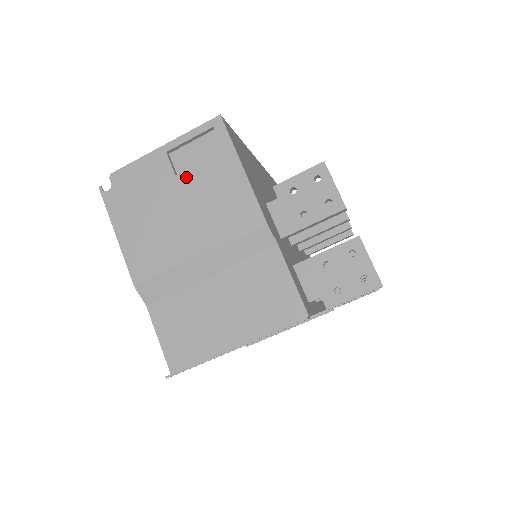
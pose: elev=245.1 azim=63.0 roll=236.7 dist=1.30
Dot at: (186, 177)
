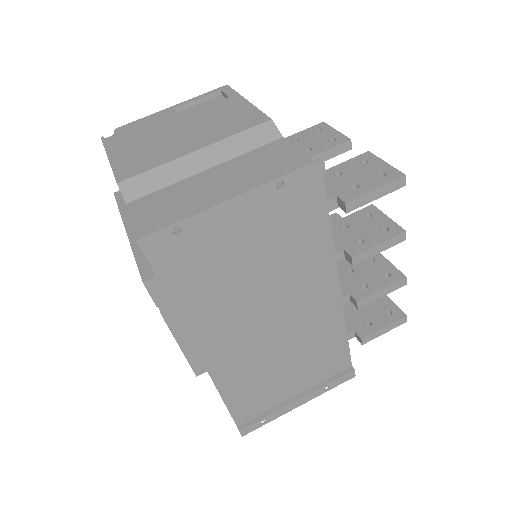
Dot at: (191, 115)
